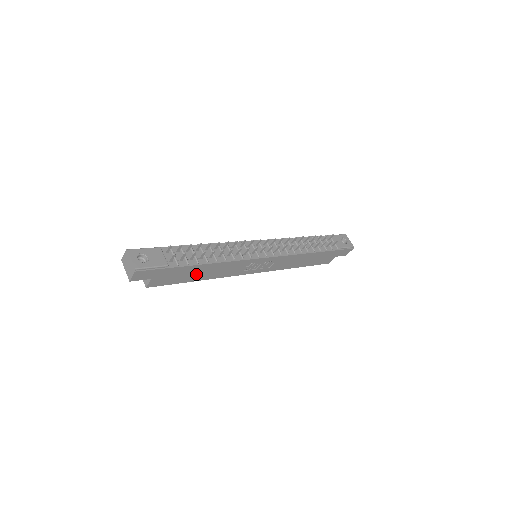
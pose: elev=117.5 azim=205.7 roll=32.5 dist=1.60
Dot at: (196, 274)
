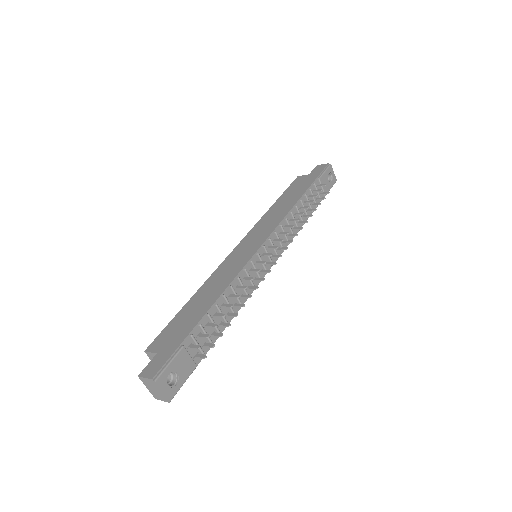
Dot at: occluded
